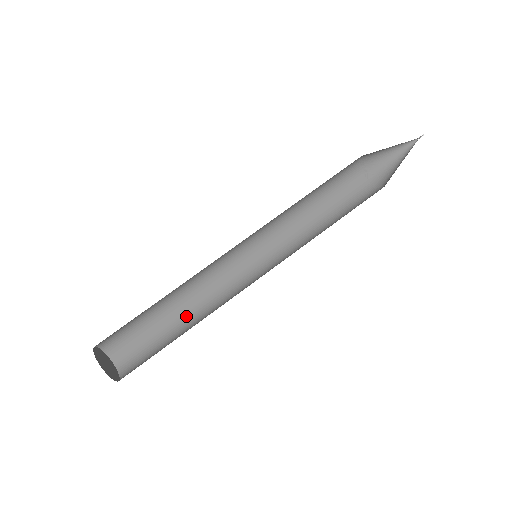
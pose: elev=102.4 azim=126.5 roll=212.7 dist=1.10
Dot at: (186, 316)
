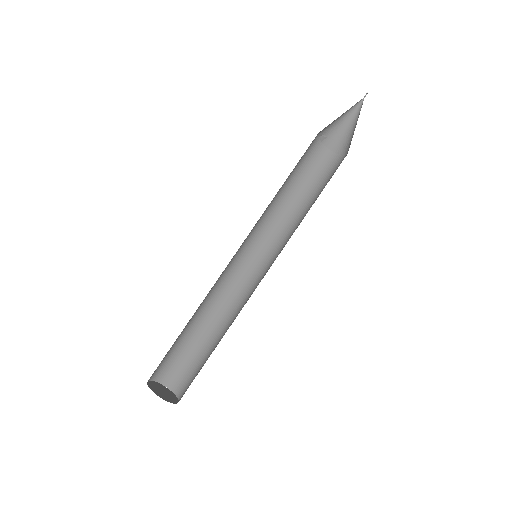
Dot at: (203, 320)
